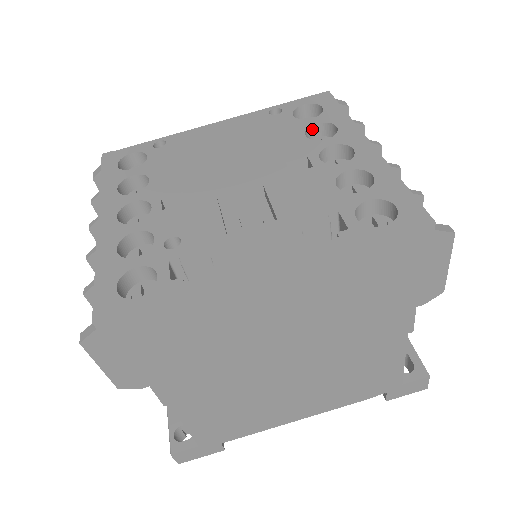
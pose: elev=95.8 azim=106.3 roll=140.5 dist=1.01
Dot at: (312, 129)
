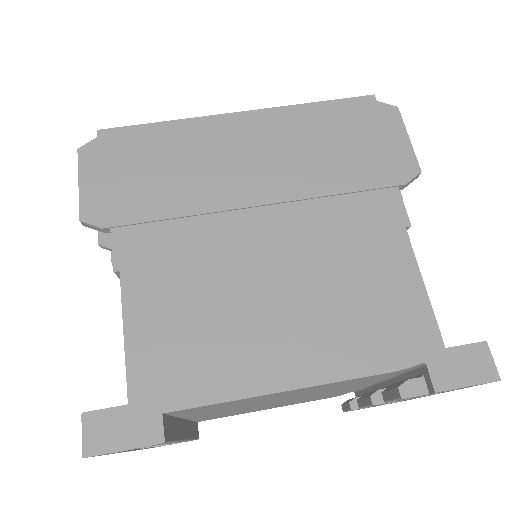
Dot at: occluded
